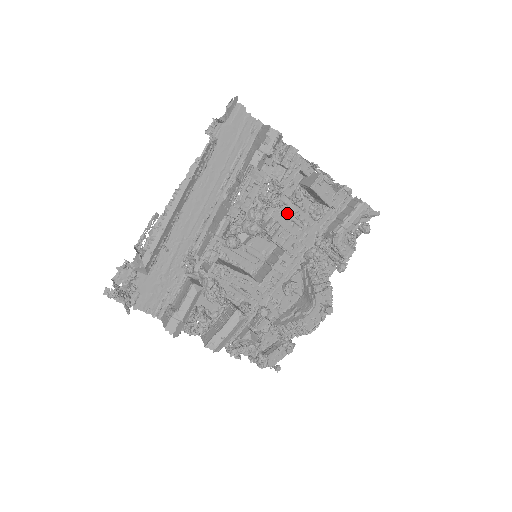
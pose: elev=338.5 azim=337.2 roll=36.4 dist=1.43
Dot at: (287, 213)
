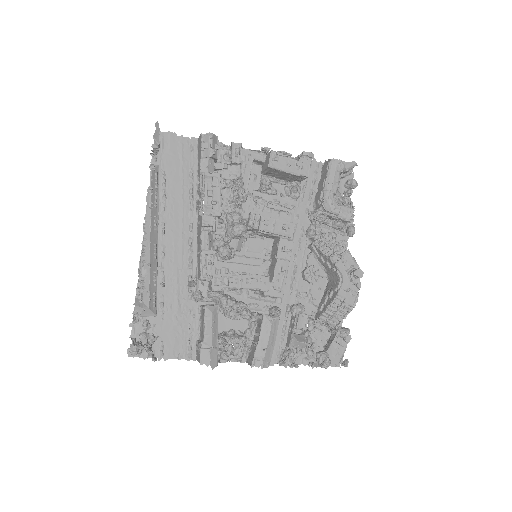
Dot at: (266, 205)
